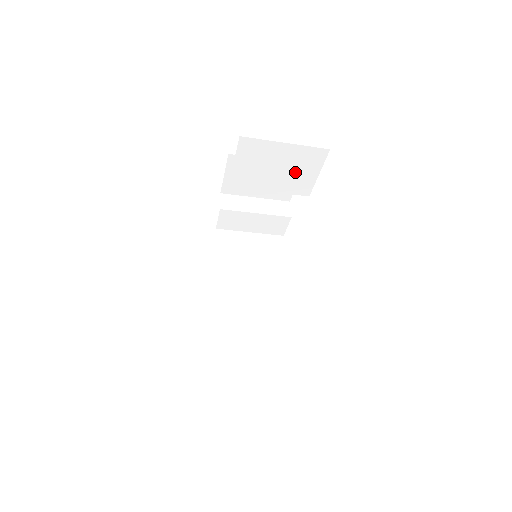
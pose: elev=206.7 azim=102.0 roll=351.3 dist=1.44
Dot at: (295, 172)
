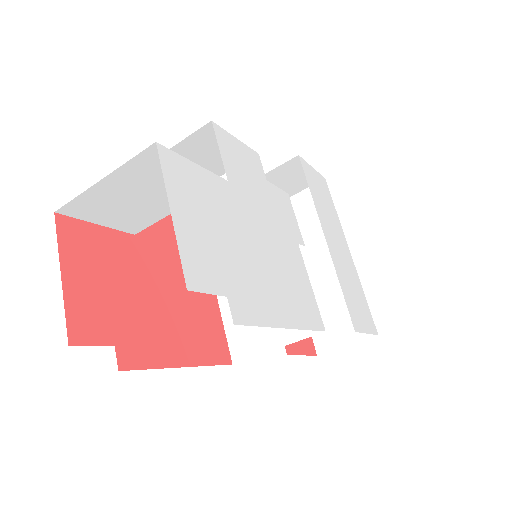
Dot at: occluded
